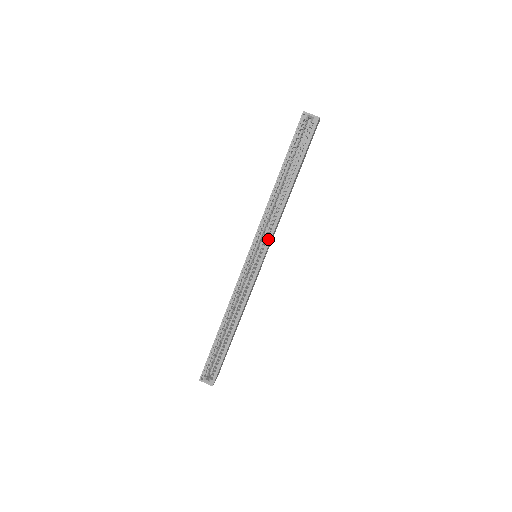
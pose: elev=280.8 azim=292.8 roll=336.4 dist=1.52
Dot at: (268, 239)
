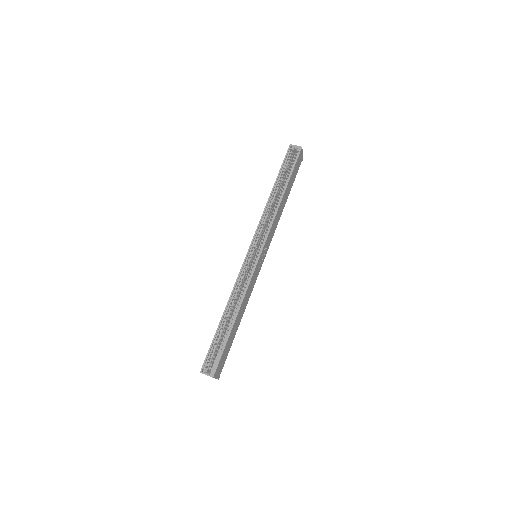
Dot at: (266, 235)
